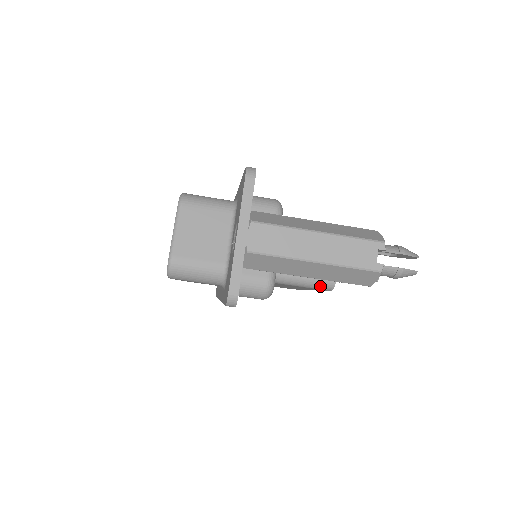
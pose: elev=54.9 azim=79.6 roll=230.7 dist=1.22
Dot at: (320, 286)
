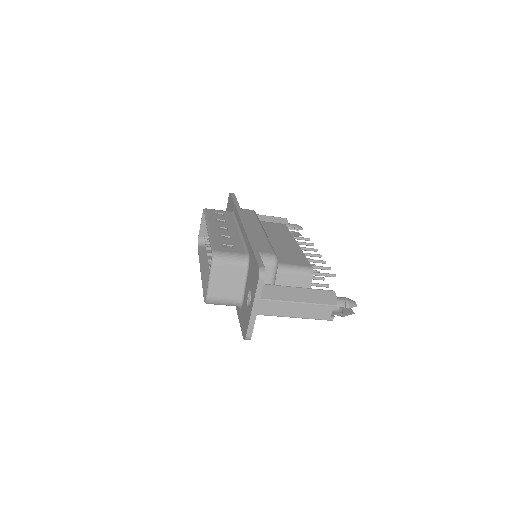
Dot at: occluded
